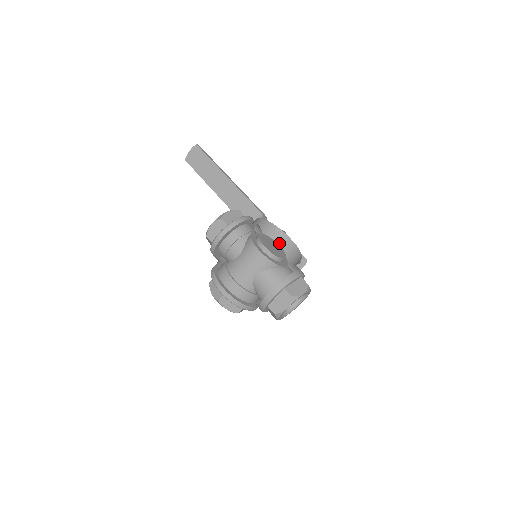
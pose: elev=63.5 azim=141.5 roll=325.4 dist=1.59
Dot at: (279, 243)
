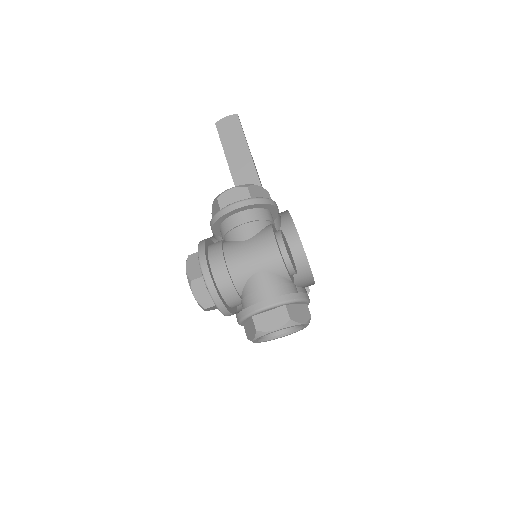
Dot at: occluded
